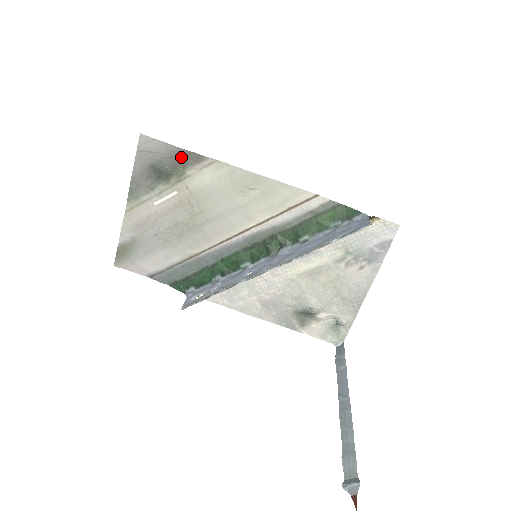
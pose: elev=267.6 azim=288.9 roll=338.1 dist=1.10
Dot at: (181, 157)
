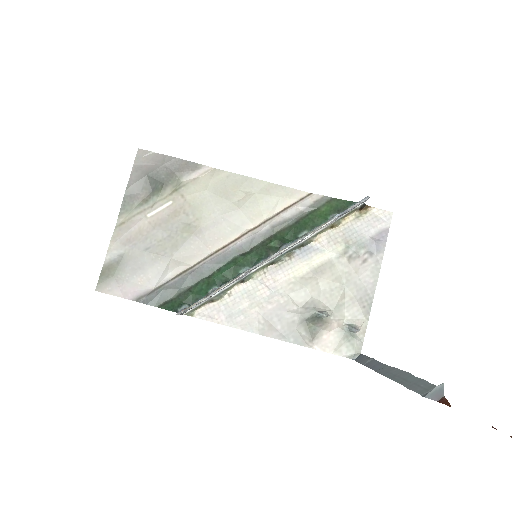
Dot at: (178, 167)
